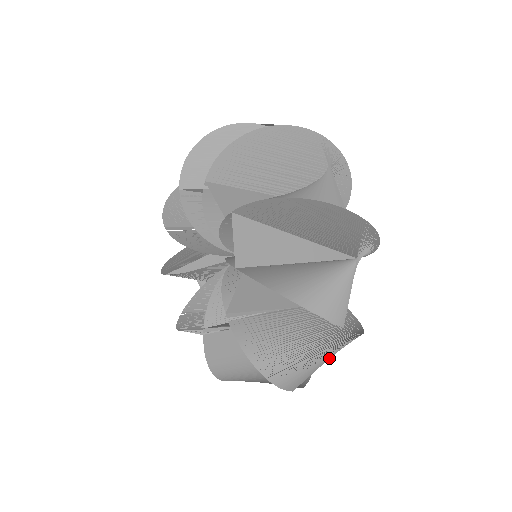
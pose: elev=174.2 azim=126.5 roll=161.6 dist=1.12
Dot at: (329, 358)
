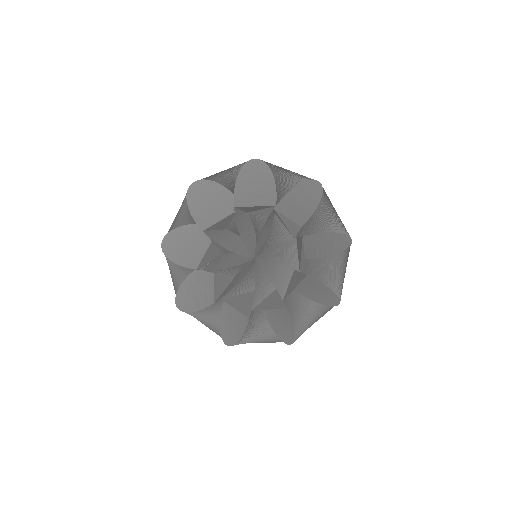
Dot at: (260, 342)
